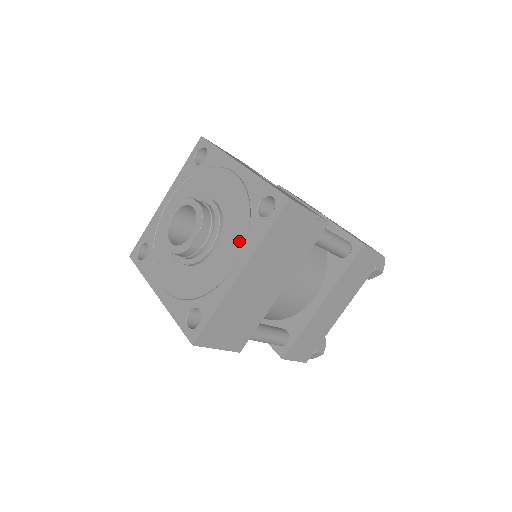
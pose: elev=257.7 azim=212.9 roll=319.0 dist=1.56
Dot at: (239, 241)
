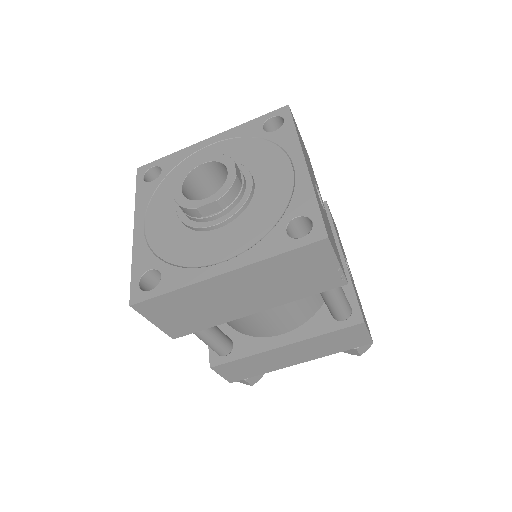
Dot at: (248, 240)
